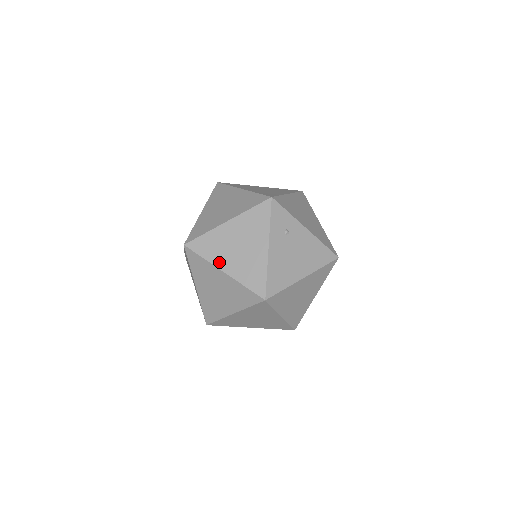
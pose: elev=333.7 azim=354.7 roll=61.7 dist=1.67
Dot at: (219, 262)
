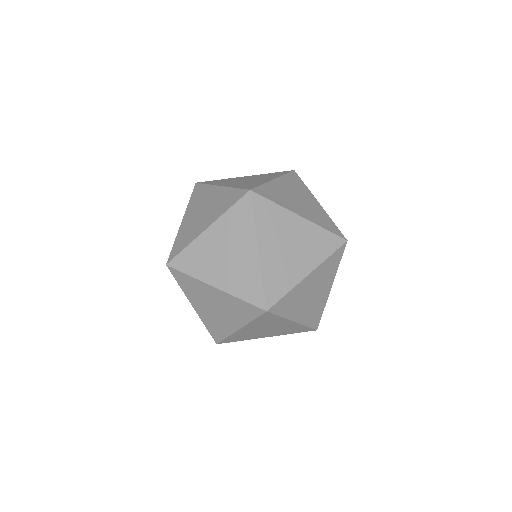
Dot at: (292, 208)
